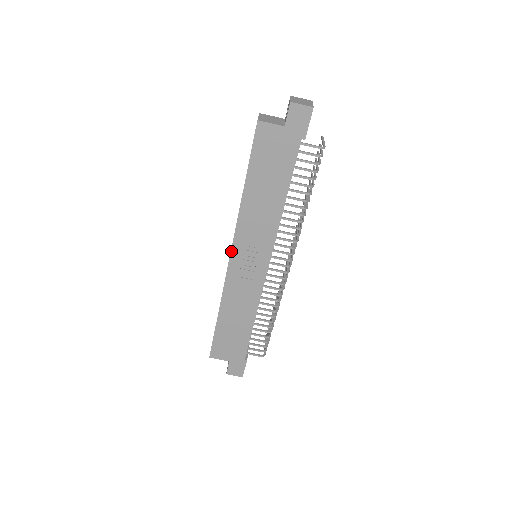
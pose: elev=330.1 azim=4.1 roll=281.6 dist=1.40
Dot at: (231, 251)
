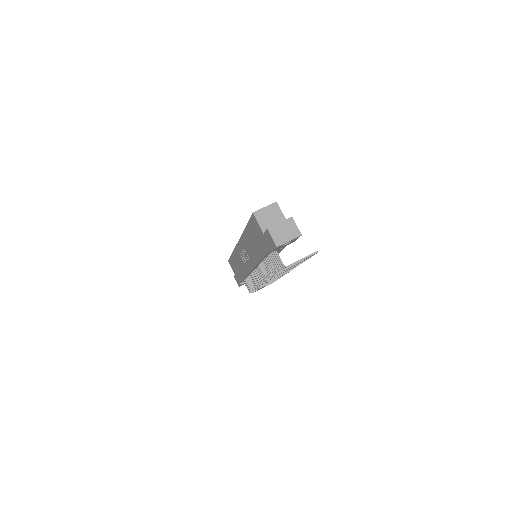
Dot at: (238, 241)
